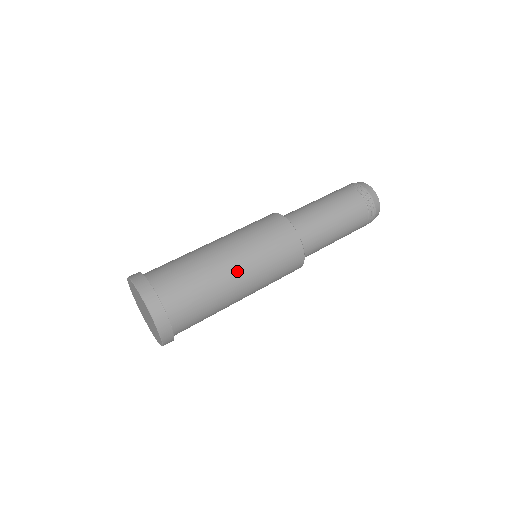
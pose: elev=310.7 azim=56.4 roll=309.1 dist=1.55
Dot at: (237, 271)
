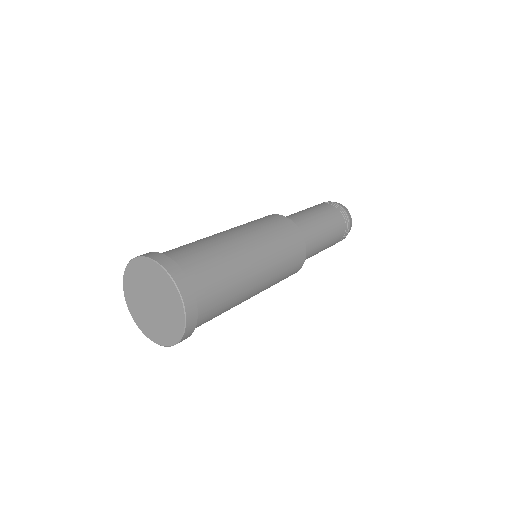
Dot at: (229, 233)
